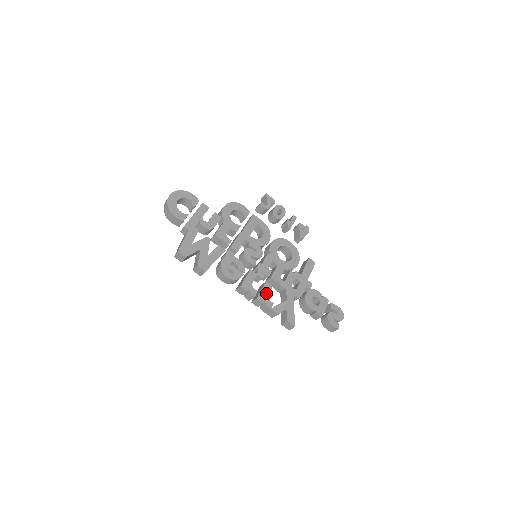
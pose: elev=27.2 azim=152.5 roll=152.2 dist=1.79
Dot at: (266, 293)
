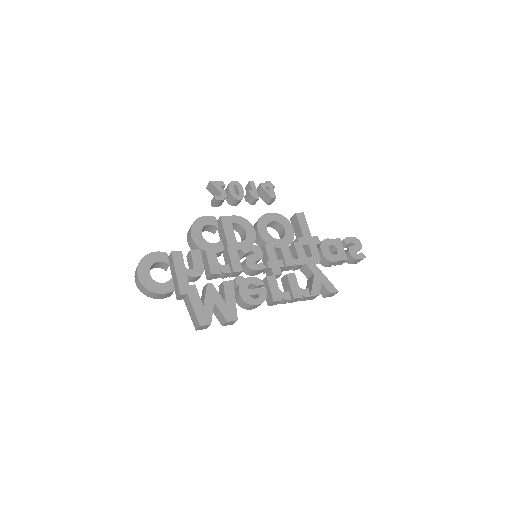
Dot at: (296, 285)
